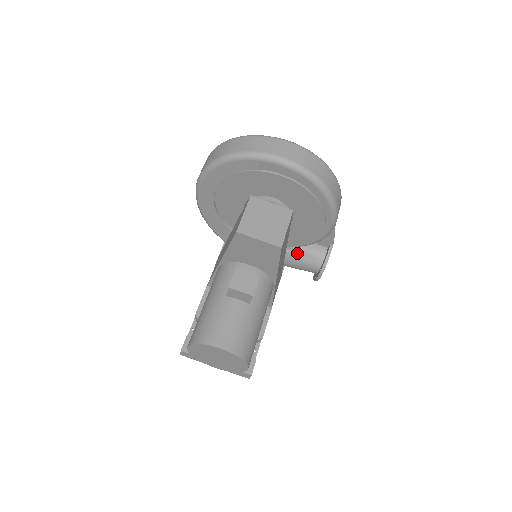
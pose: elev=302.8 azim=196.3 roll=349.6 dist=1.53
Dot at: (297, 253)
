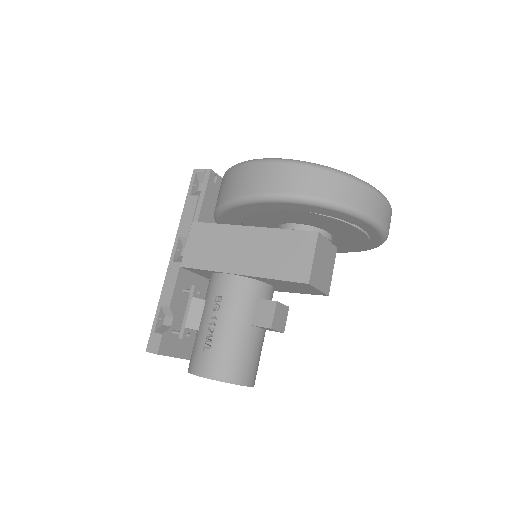
Dot at: occluded
